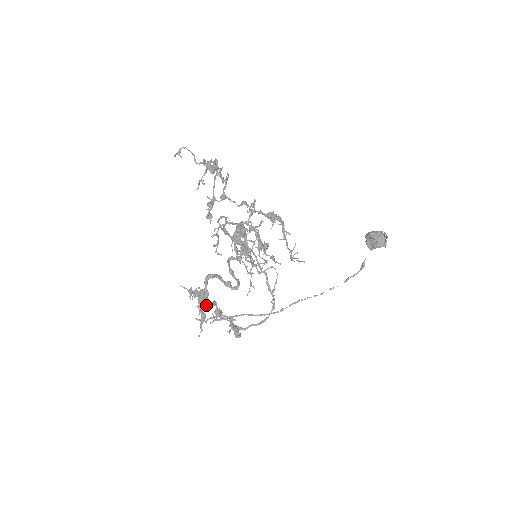
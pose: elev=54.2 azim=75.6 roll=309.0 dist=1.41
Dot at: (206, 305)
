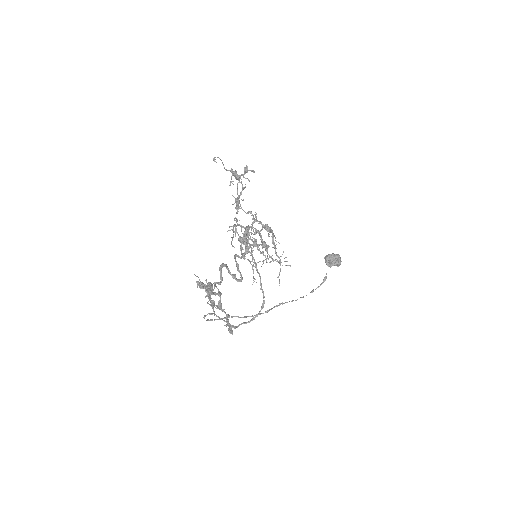
Dot at: occluded
